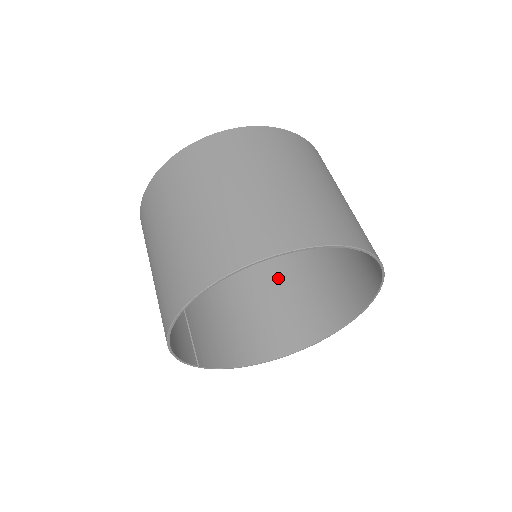
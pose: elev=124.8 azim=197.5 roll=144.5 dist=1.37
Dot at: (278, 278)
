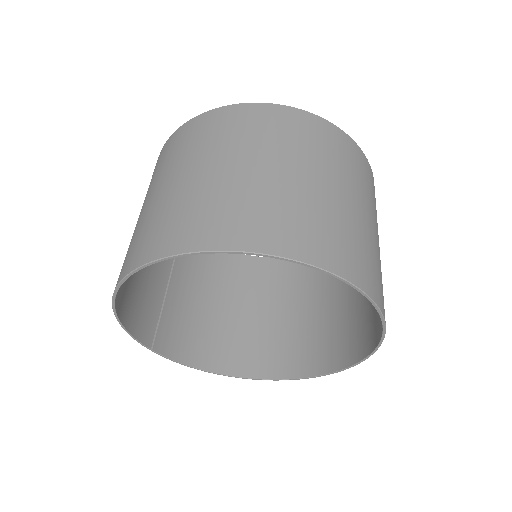
Dot at: (287, 293)
